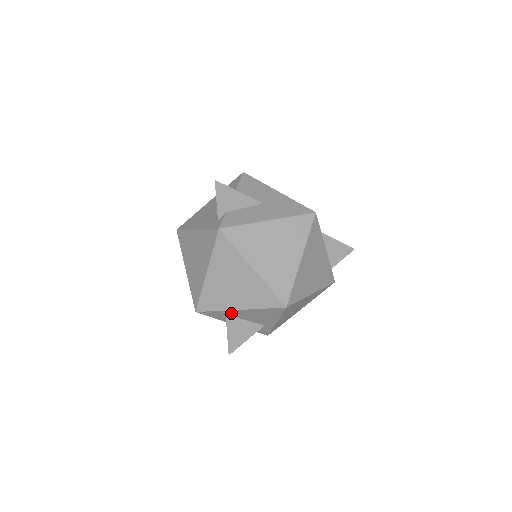
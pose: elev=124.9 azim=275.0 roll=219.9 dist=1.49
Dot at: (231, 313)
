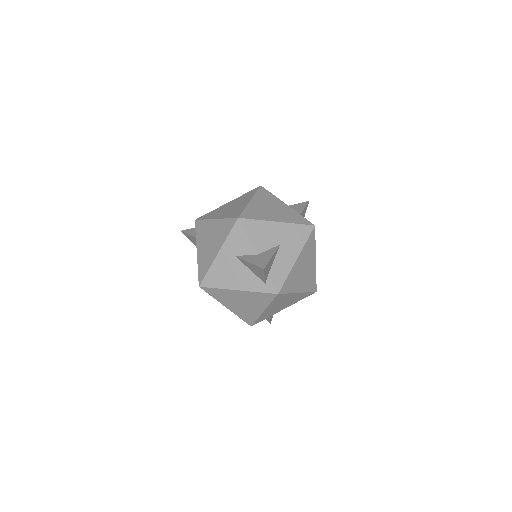
Dot at: occluded
